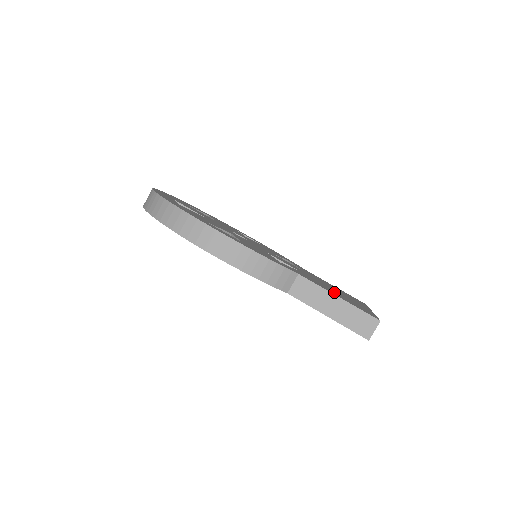
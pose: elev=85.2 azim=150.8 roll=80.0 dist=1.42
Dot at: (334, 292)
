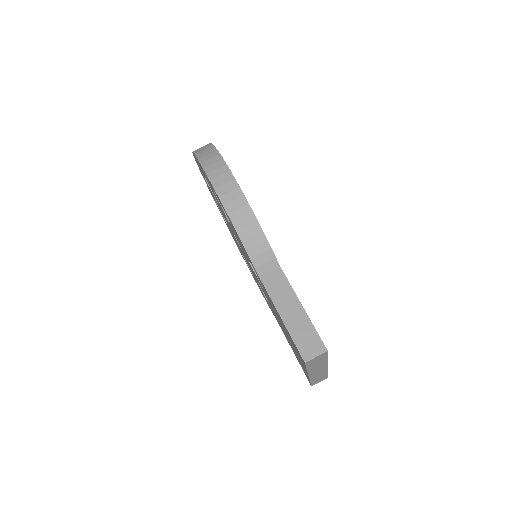
Dot at: occluded
